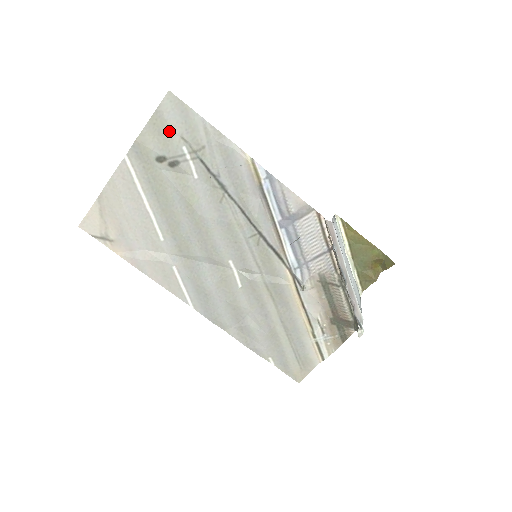
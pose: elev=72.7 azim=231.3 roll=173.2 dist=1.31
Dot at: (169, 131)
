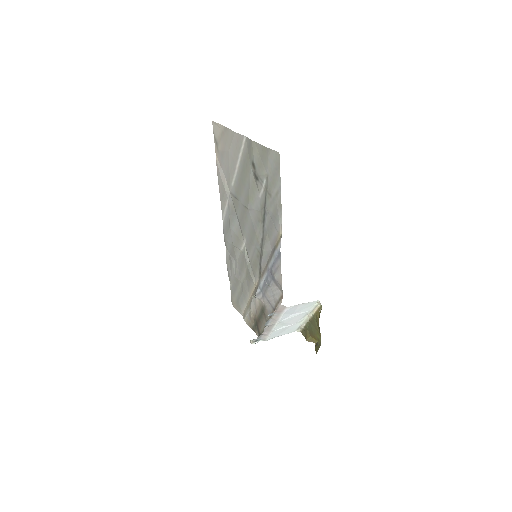
Dot at: (265, 164)
